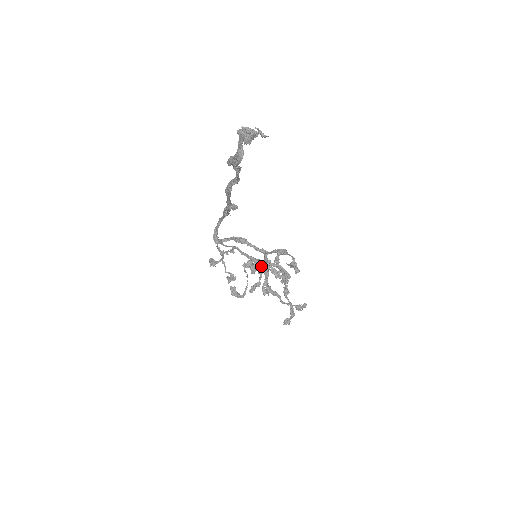
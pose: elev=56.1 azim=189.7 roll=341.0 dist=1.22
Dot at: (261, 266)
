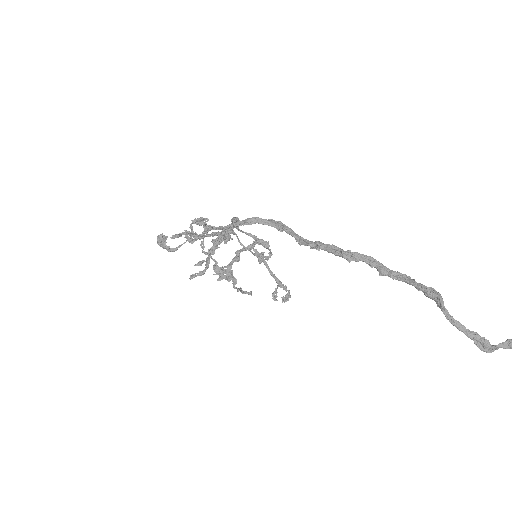
Dot at: (212, 228)
